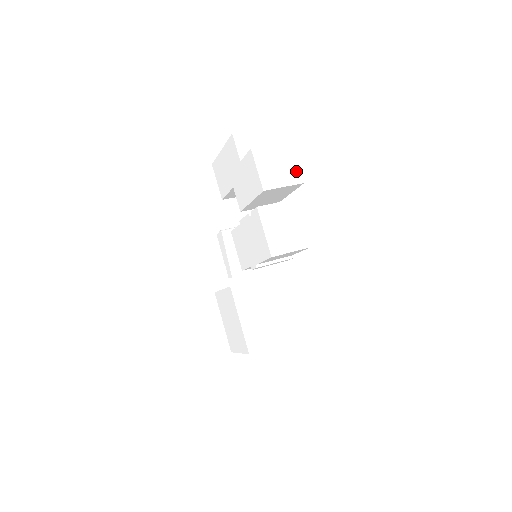
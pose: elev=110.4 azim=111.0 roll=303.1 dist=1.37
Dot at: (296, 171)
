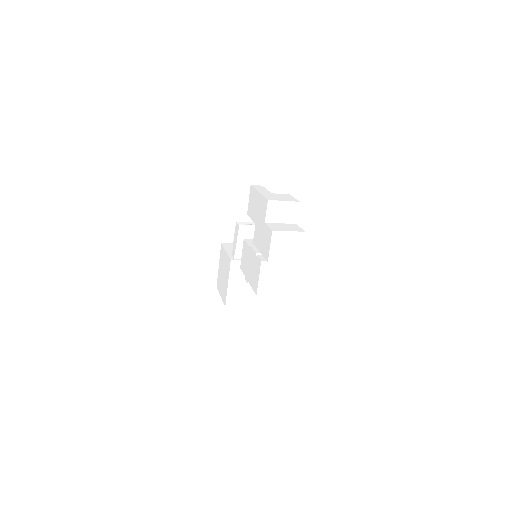
Dot at: (298, 253)
